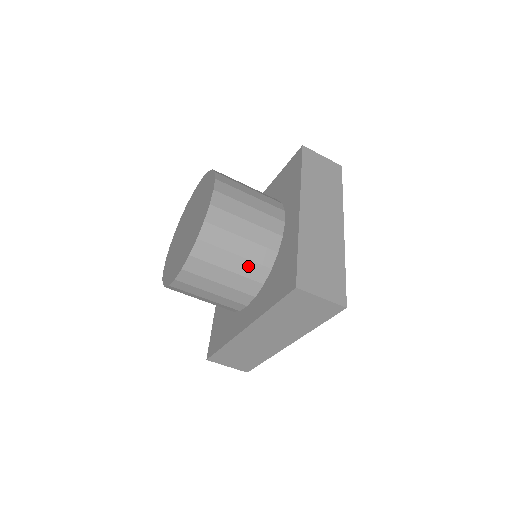
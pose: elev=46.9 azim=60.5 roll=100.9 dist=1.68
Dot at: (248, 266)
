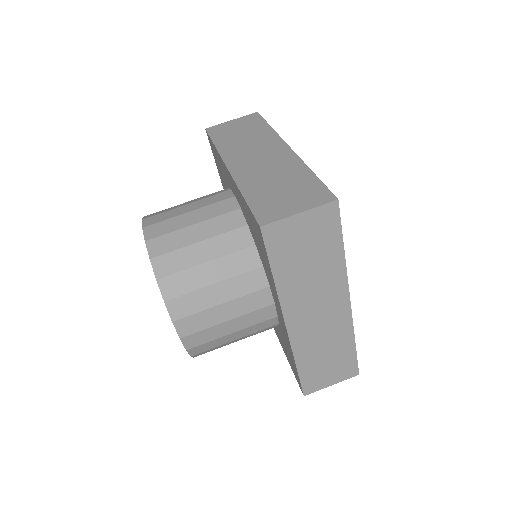
Dot at: occluded
